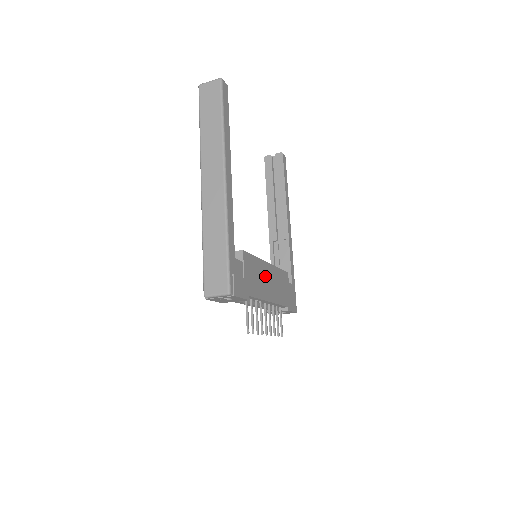
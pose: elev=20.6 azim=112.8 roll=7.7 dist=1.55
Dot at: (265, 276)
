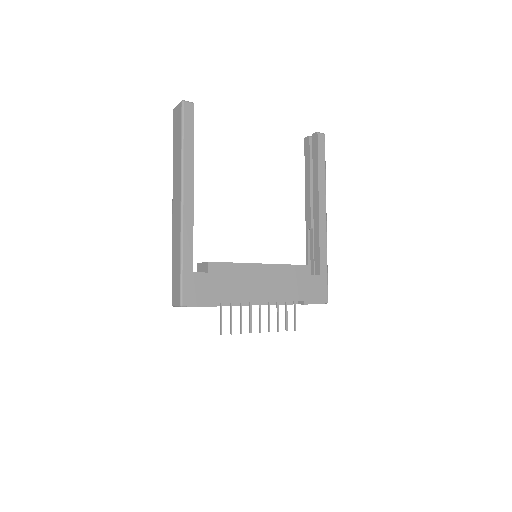
Dot at: (254, 278)
